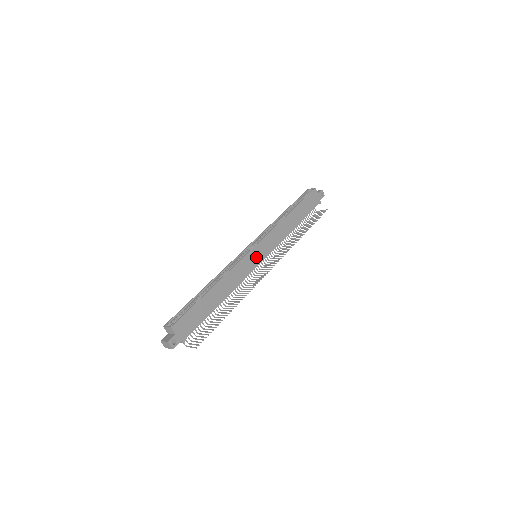
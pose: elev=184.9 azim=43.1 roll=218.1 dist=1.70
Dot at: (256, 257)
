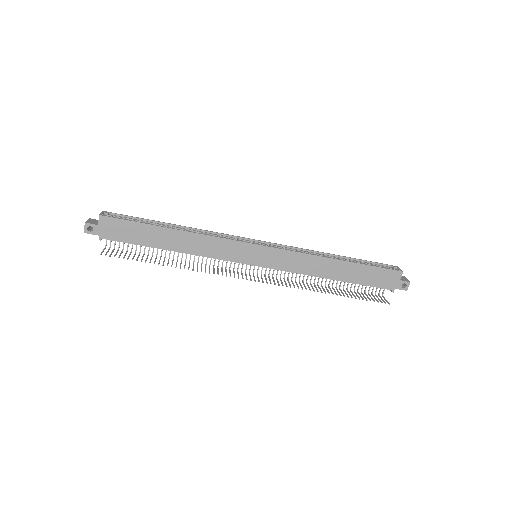
Dot at: (251, 255)
